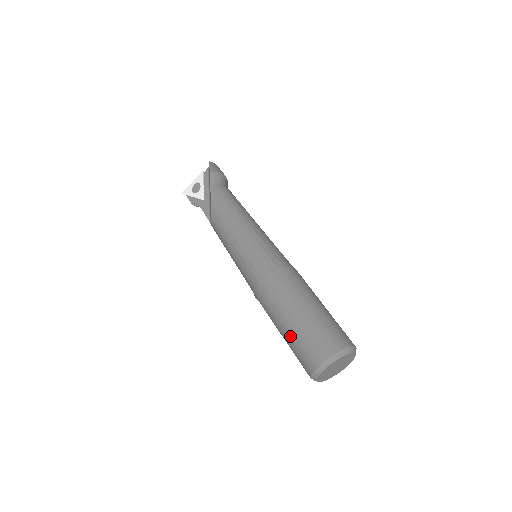
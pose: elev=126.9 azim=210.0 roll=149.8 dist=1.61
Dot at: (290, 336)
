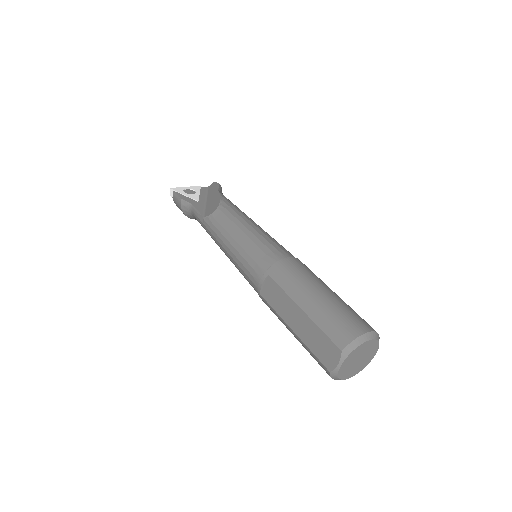
Dot at: (321, 306)
